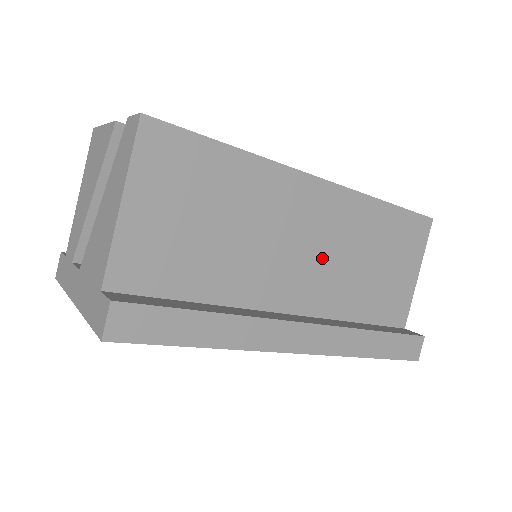
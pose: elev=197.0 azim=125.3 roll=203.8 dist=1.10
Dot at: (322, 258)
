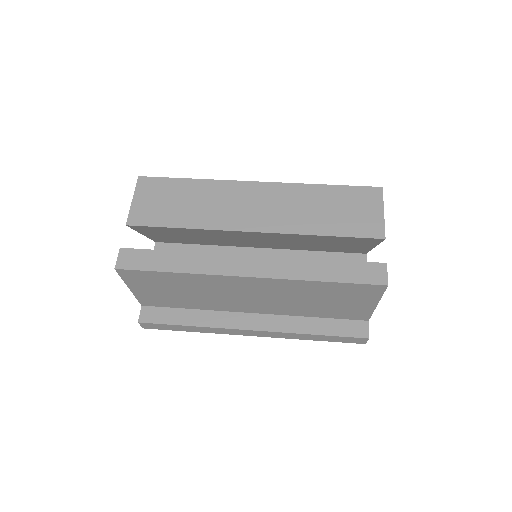
Dot at: (269, 299)
